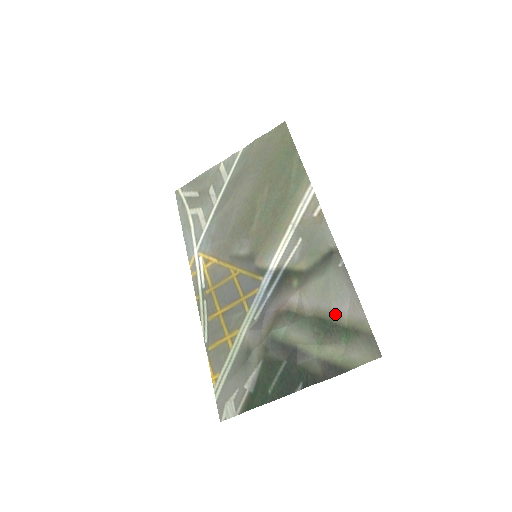
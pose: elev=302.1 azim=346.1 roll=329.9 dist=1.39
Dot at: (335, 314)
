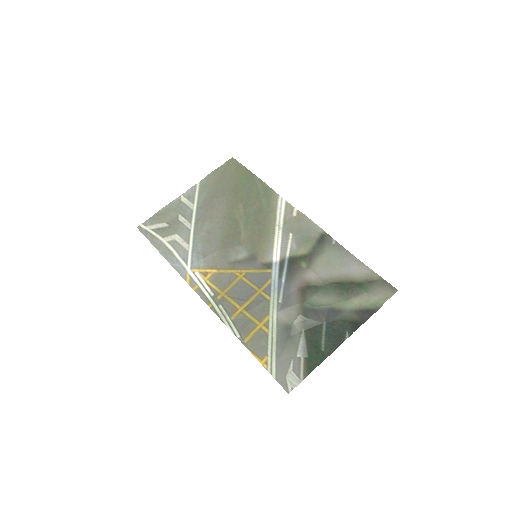
Dot at: (347, 276)
